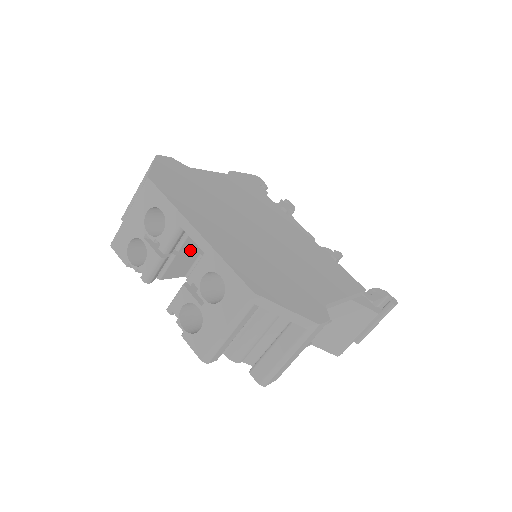
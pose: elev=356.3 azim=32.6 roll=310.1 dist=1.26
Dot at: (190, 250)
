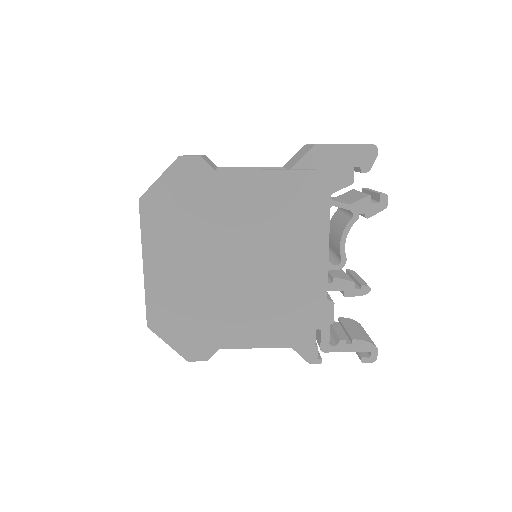
Dot at: occluded
